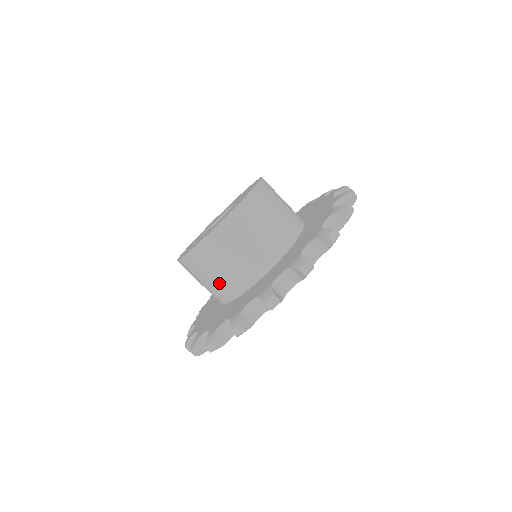
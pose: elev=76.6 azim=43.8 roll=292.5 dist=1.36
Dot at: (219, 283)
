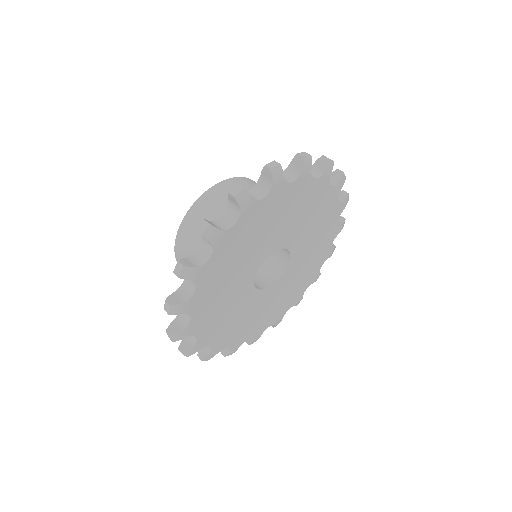
Dot at: occluded
